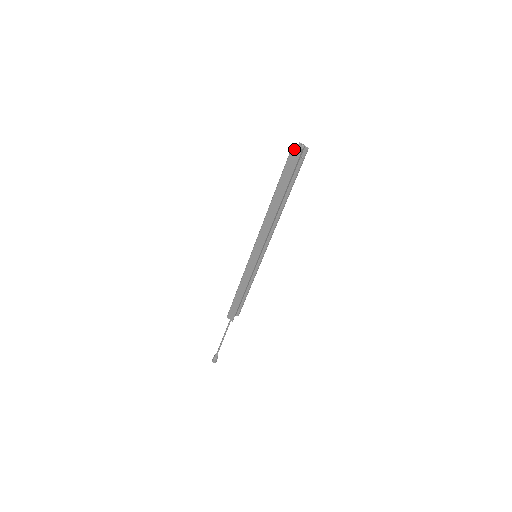
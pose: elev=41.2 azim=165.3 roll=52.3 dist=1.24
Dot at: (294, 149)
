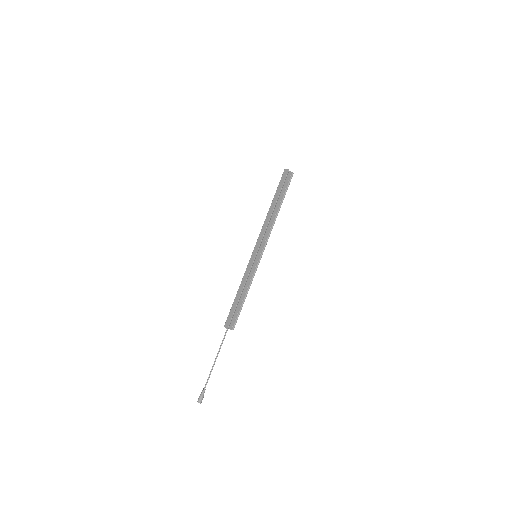
Dot at: (286, 169)
